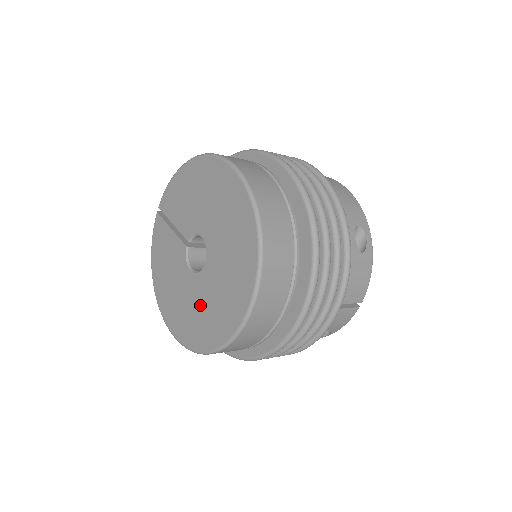
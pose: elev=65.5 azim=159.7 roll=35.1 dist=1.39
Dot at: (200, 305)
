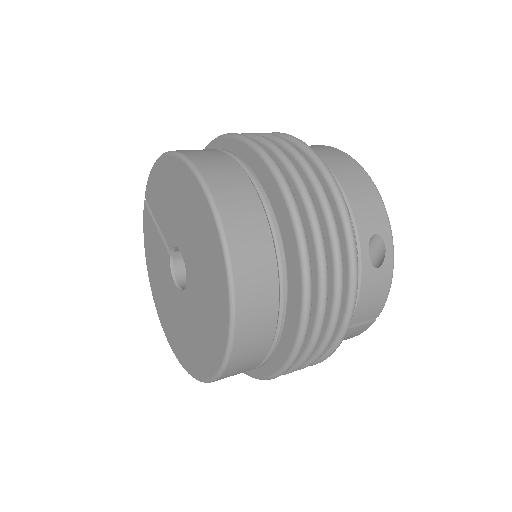
Dot at: (185, 327)
